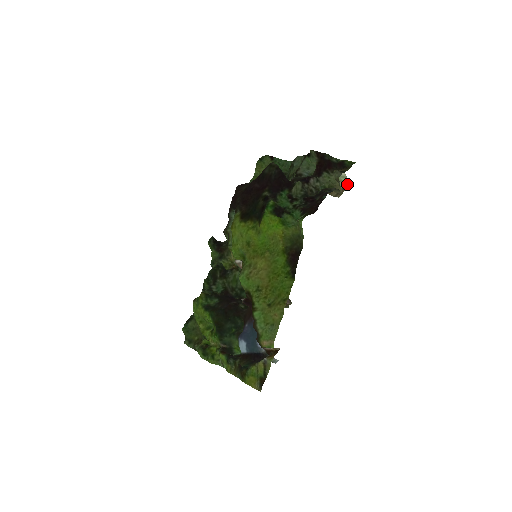
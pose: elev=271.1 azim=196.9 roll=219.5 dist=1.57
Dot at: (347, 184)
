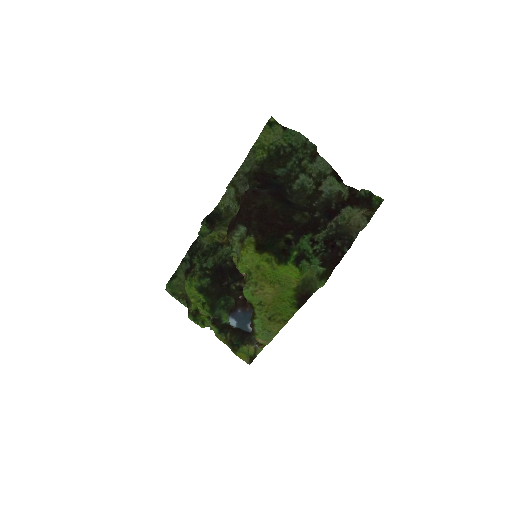
Dot at: occluded
